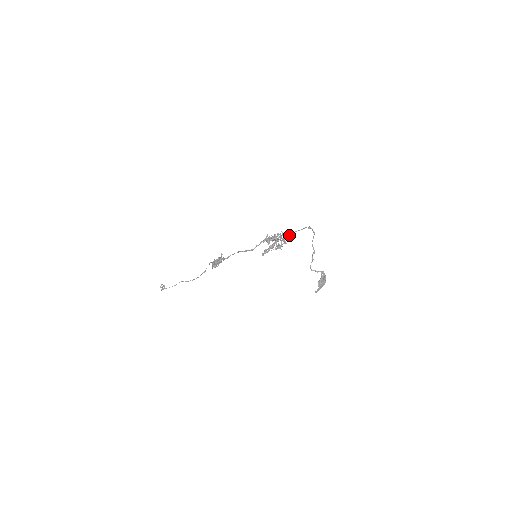
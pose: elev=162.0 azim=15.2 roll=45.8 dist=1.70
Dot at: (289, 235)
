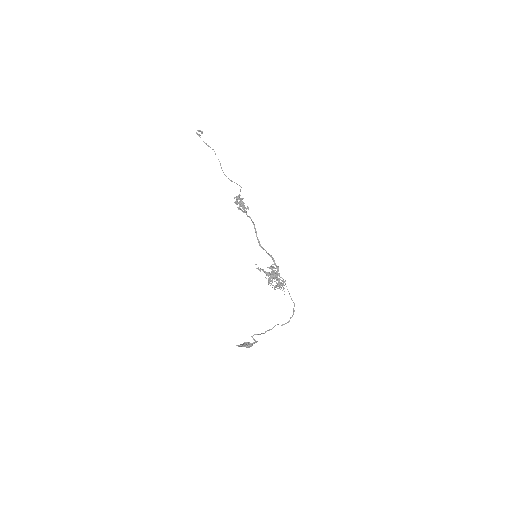
Dot at: occluded
